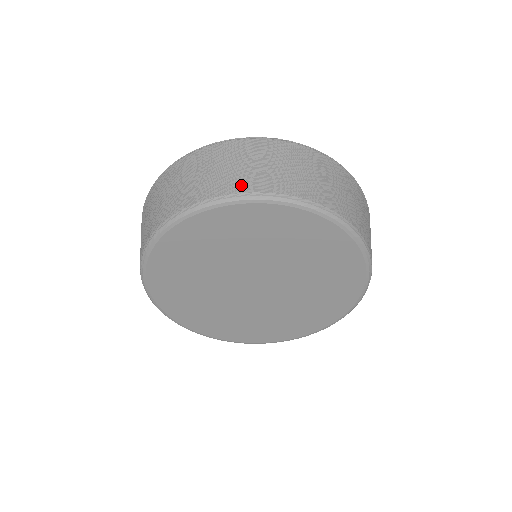
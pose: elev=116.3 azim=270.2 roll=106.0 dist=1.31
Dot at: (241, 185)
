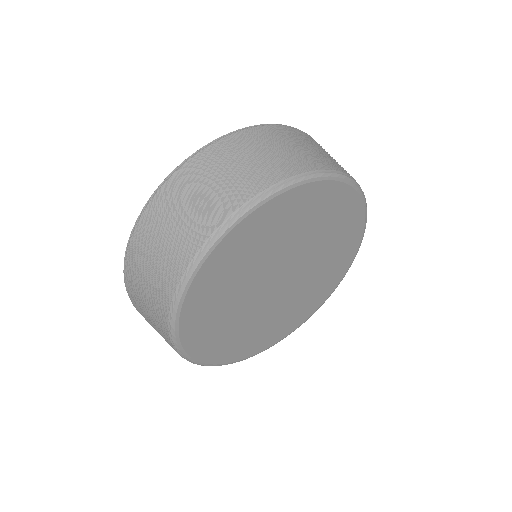
Dot at: (313, 163)
